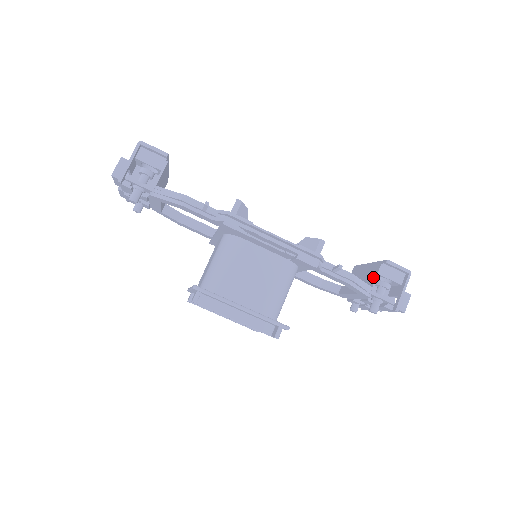
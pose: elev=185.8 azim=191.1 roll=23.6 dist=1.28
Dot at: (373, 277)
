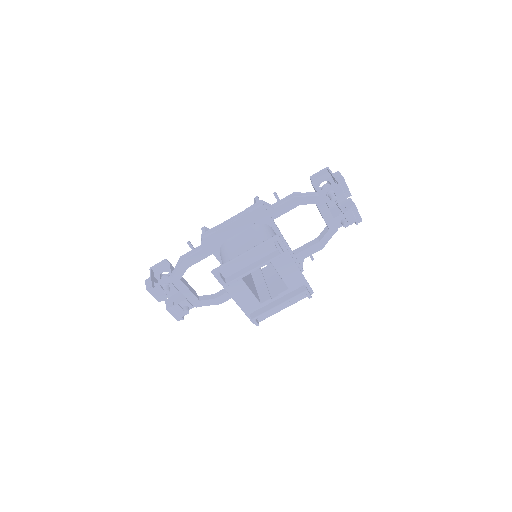
Dot at: occluded
